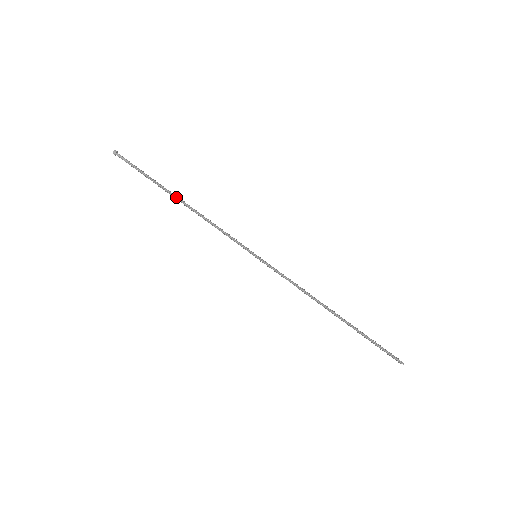
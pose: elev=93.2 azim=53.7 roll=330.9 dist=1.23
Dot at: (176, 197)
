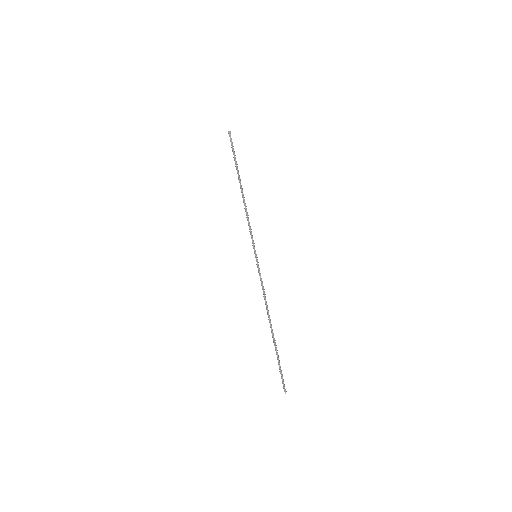
Dot at: (241, 185)
